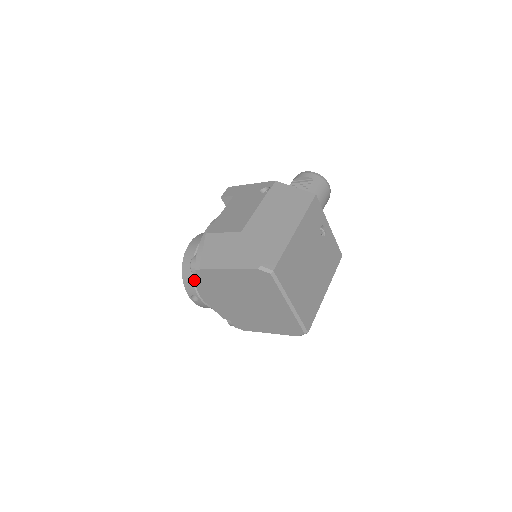
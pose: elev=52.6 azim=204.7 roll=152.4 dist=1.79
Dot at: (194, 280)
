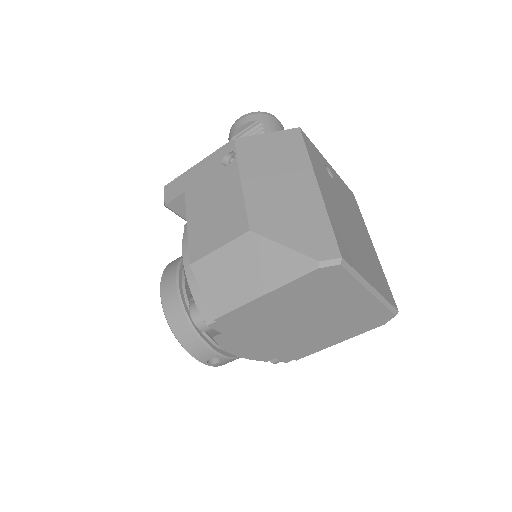
Dot at: (202, 338)
